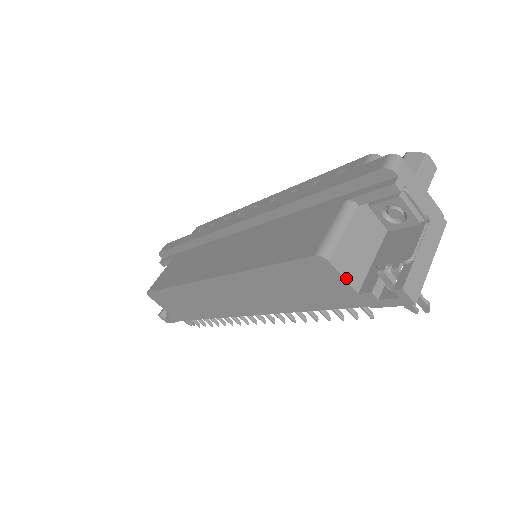
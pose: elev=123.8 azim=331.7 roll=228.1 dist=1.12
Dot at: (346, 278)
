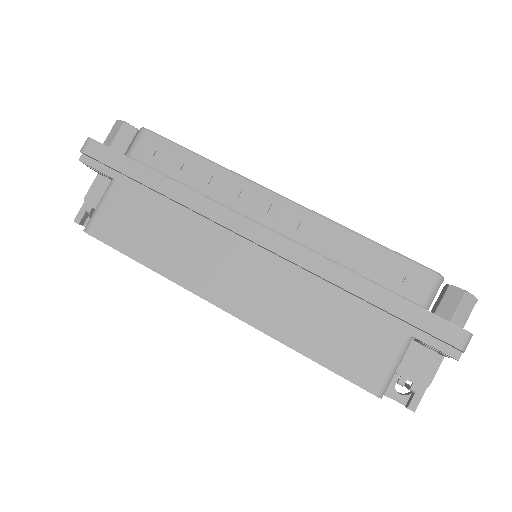
Dot at: occluded
